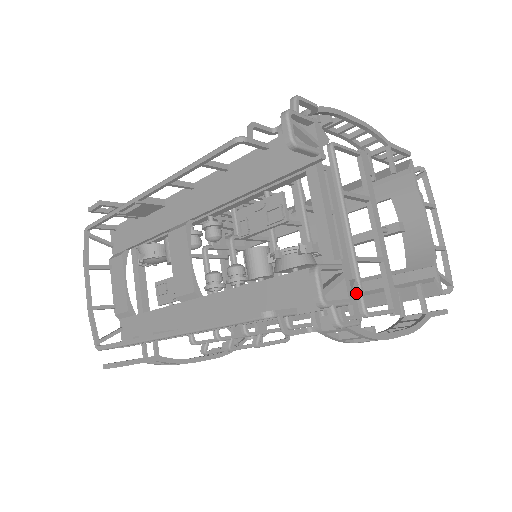
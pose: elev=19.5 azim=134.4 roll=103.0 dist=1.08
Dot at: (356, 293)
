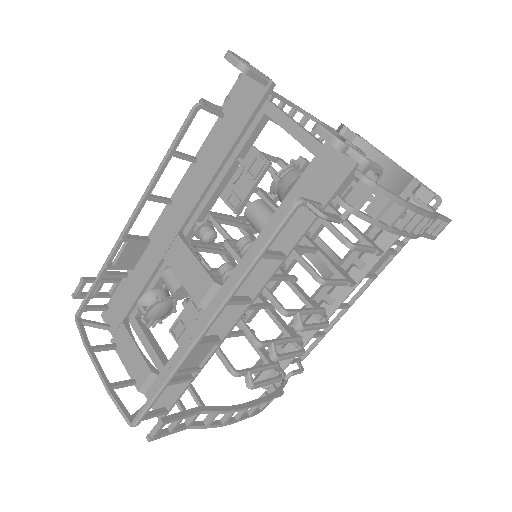
Dot at: occluded
